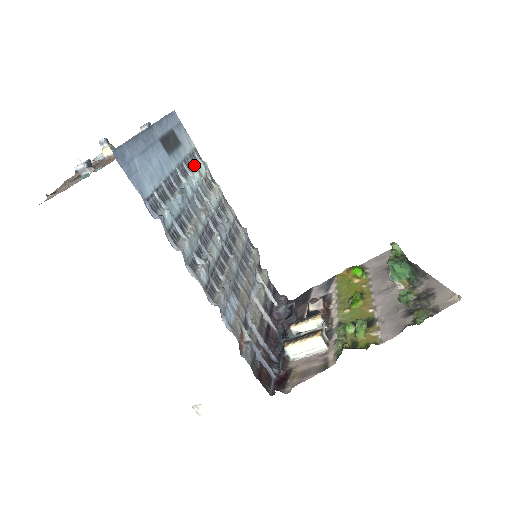
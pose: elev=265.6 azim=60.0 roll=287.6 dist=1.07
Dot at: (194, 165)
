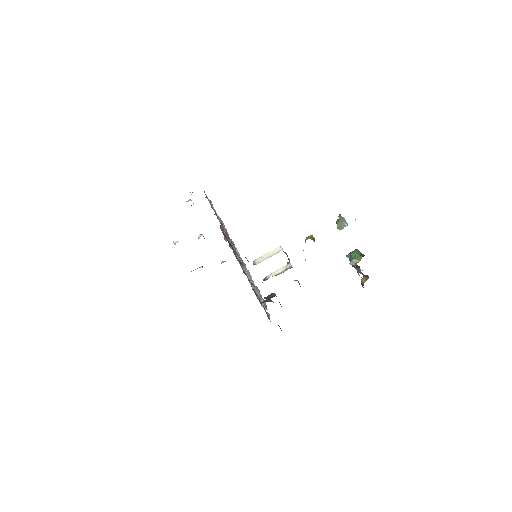
Dot at: occluded
